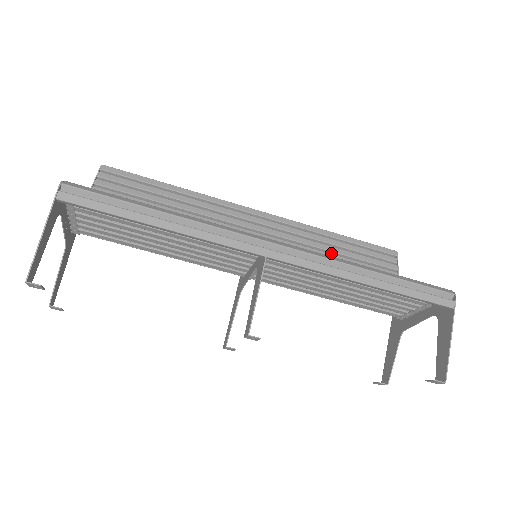
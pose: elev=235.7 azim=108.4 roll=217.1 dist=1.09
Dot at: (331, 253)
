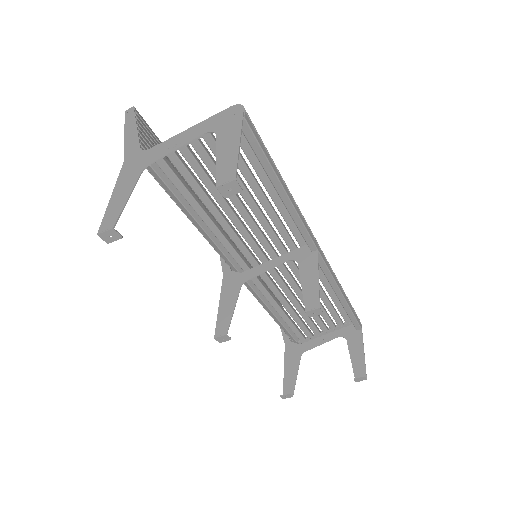
Dot at: occluded
